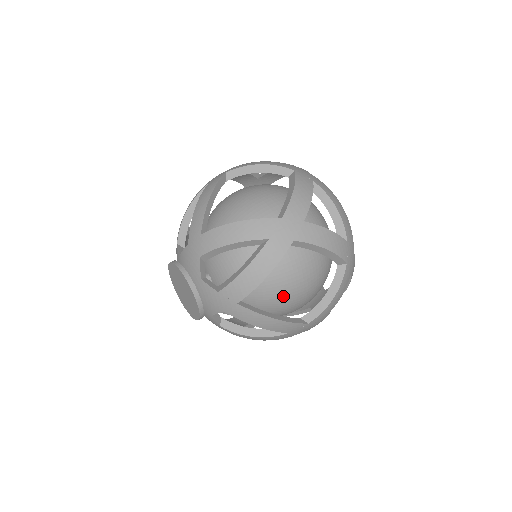
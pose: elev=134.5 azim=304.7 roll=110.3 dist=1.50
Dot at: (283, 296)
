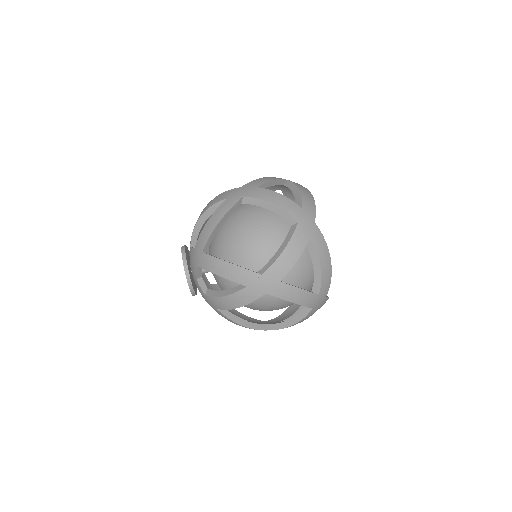
Dot at: (257, 308)
